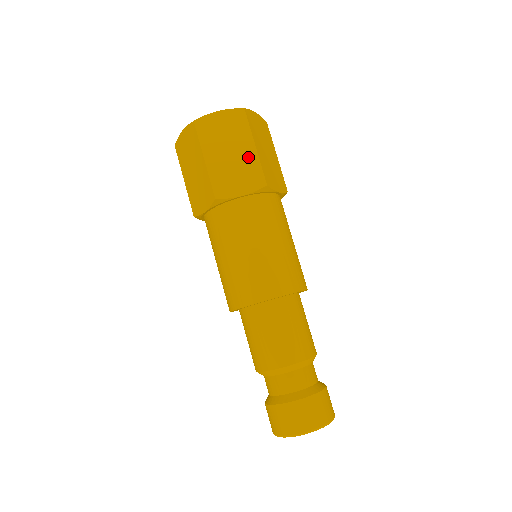
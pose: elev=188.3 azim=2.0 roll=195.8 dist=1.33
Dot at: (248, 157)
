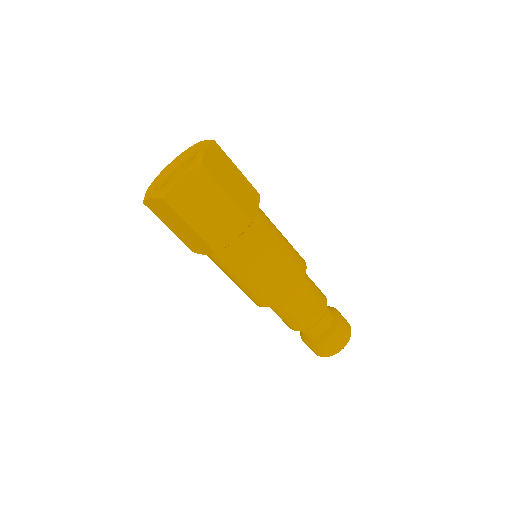
Dot at: (241, 179)
